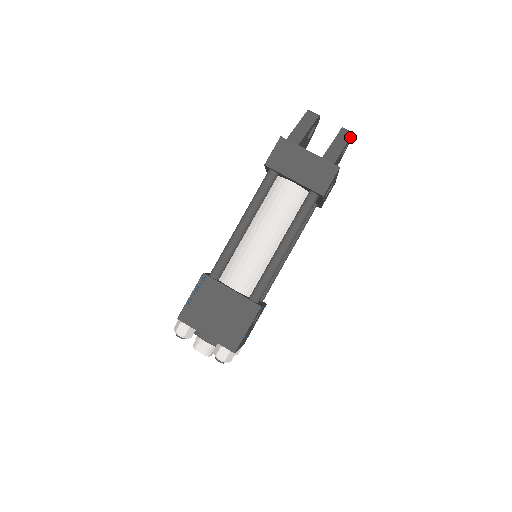
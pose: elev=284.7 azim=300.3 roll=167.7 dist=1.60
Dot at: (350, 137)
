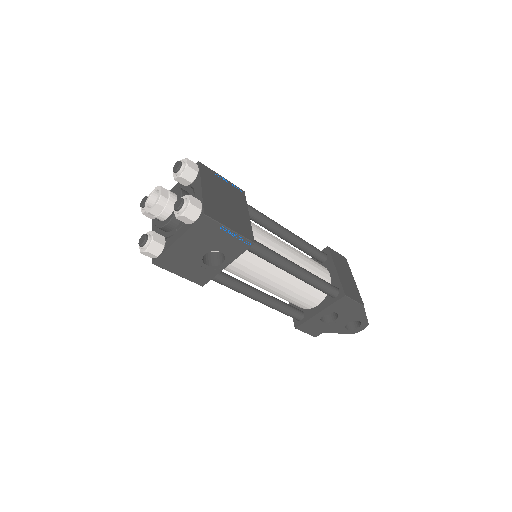
Dot at: occluded
